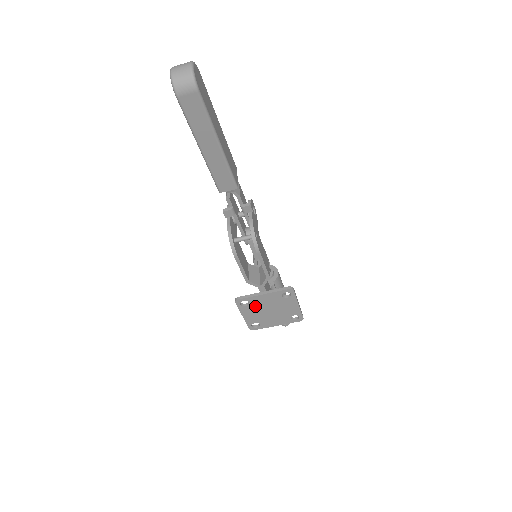
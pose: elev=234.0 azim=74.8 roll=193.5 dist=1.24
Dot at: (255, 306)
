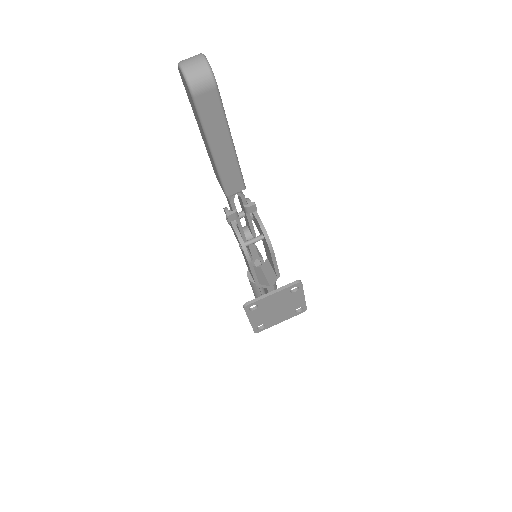
Dot at: (263, 308)
